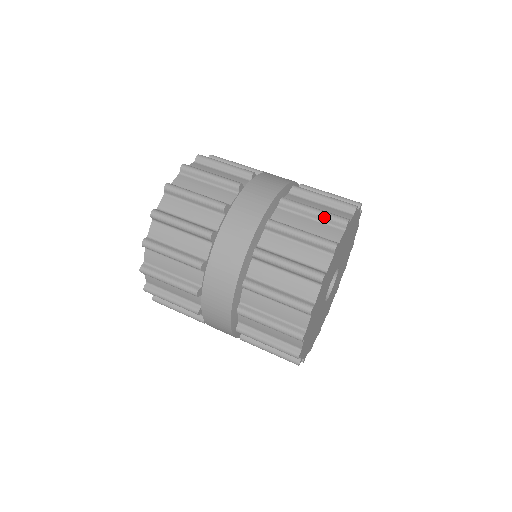
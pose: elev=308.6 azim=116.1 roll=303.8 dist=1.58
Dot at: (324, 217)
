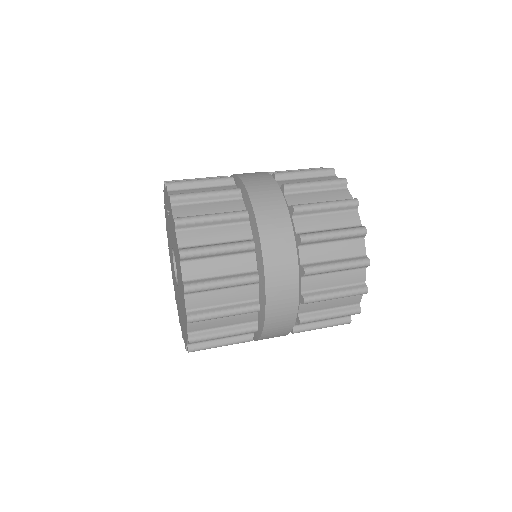
Dot at: occluded
